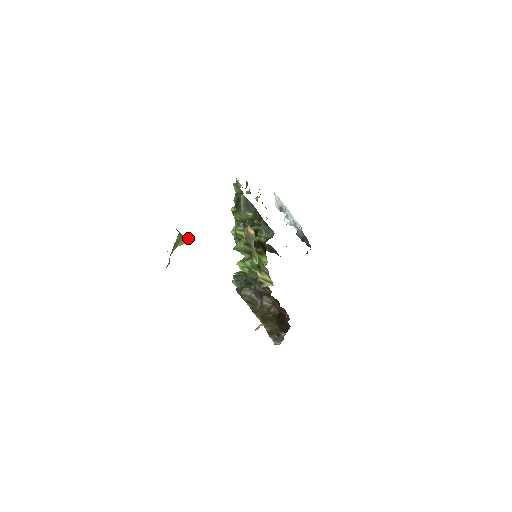
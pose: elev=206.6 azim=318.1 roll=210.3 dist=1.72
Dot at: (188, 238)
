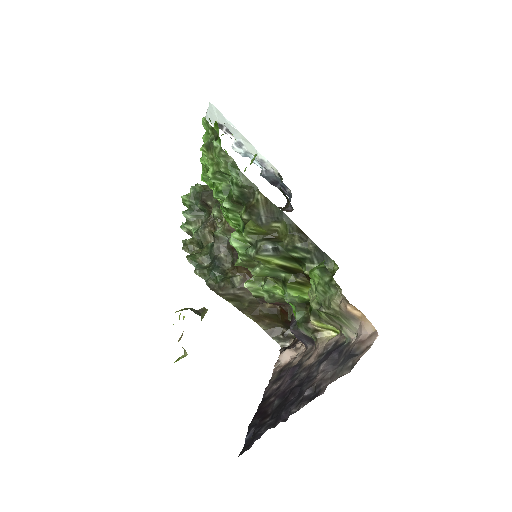
Dot at: (206, 310)
